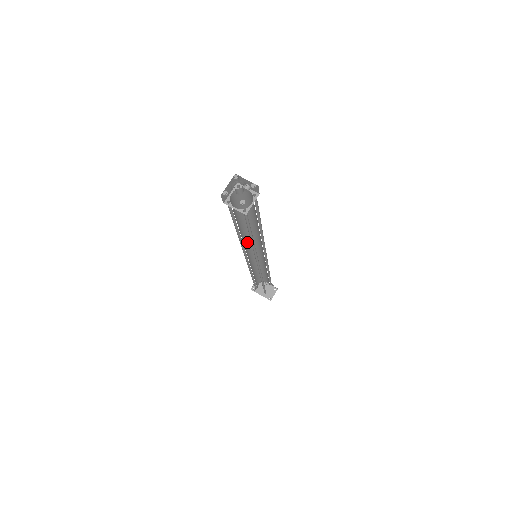
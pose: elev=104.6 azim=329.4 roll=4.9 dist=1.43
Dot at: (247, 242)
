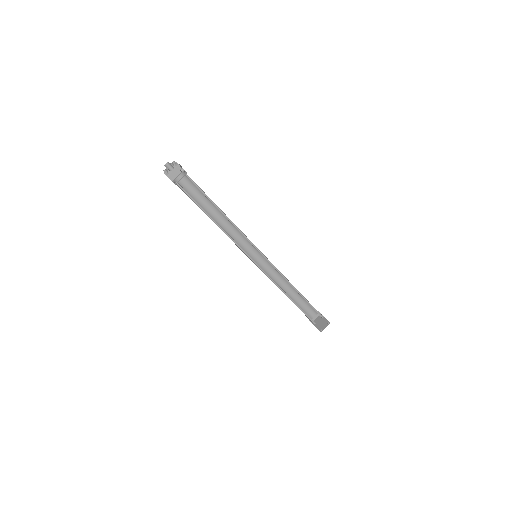
Dot at: (241, 239)
